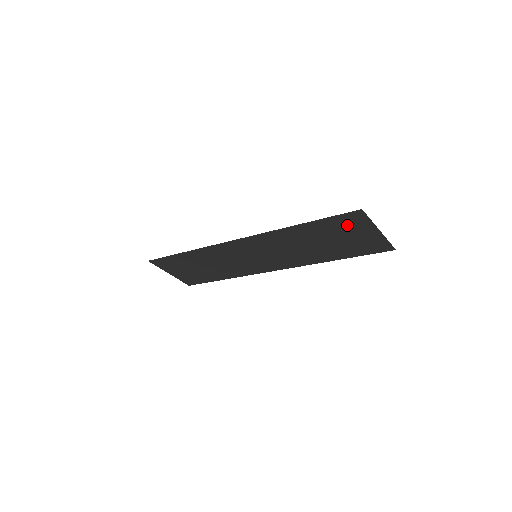
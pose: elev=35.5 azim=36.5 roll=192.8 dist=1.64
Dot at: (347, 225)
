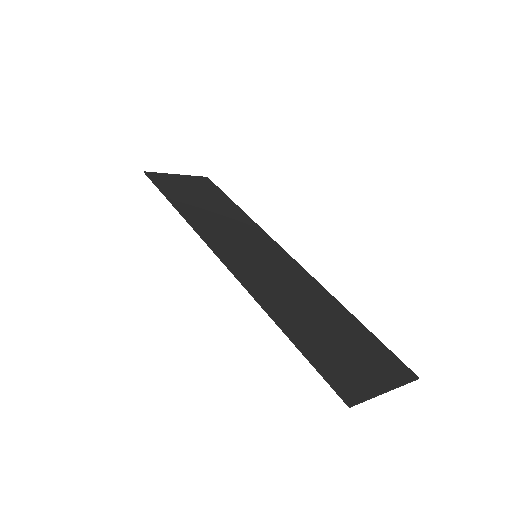
Dot at: (341, 371)
